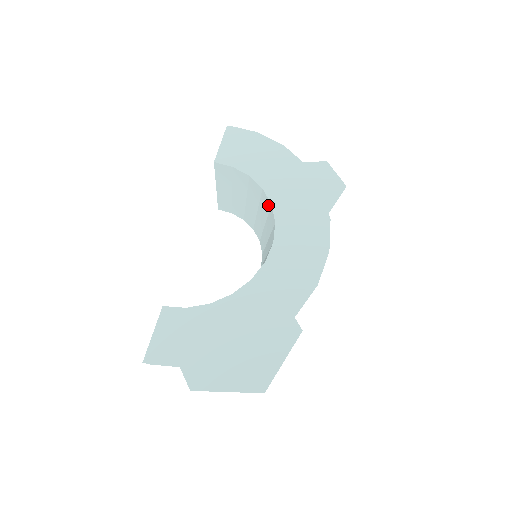
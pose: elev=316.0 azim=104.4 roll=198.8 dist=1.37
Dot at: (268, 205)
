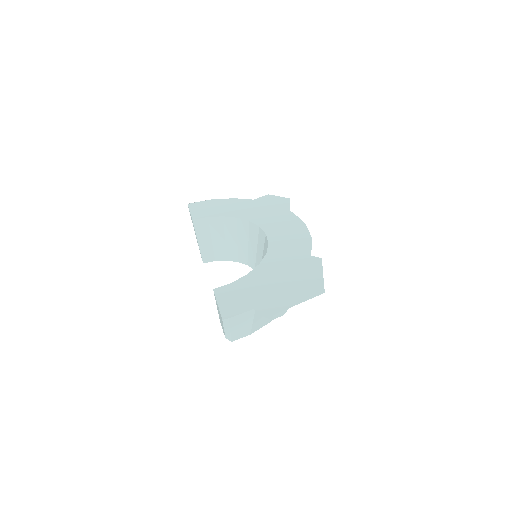
Dot at: (246, 225)
